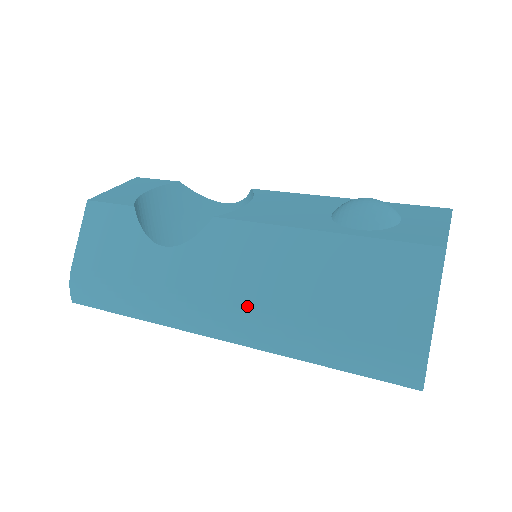
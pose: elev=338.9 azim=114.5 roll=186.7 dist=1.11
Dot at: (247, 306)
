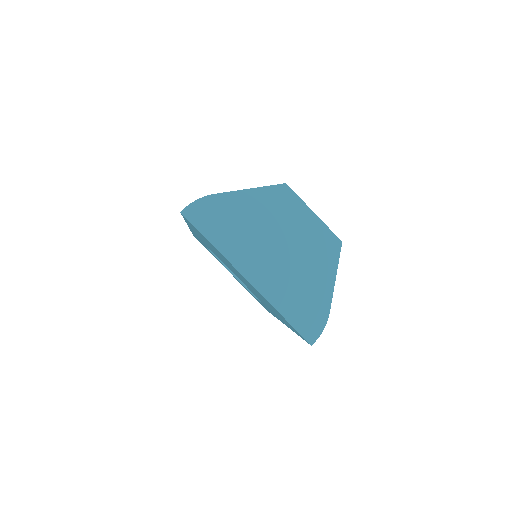
Dot at: occluded
